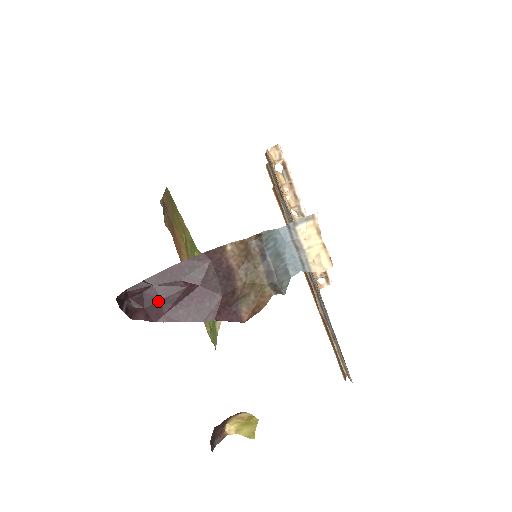
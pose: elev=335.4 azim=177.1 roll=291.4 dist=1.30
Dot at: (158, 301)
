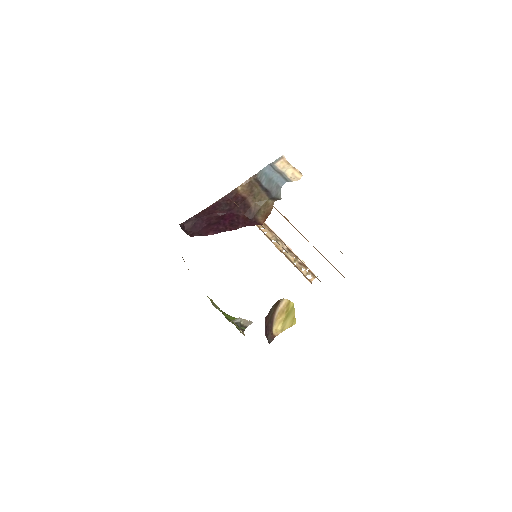
Dot at: (205, 226)
